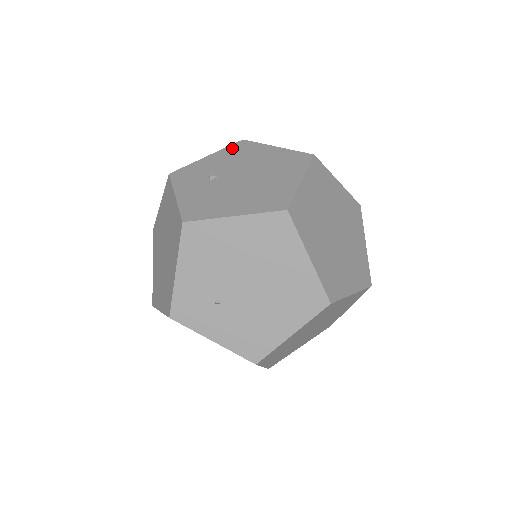
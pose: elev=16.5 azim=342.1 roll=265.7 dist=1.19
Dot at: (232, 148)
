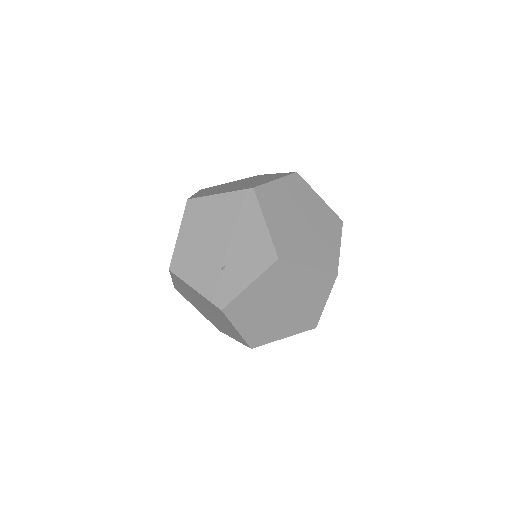
Dot at: occluded
